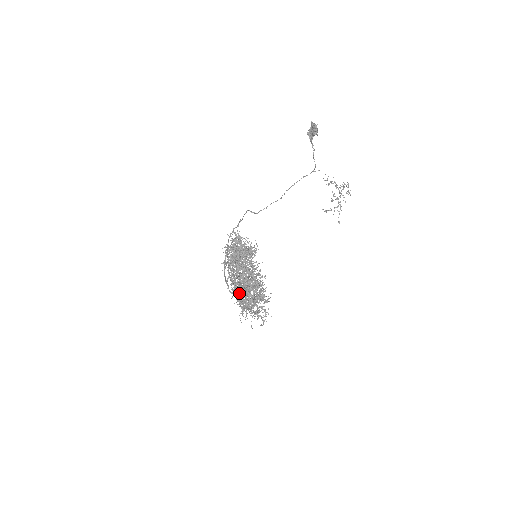
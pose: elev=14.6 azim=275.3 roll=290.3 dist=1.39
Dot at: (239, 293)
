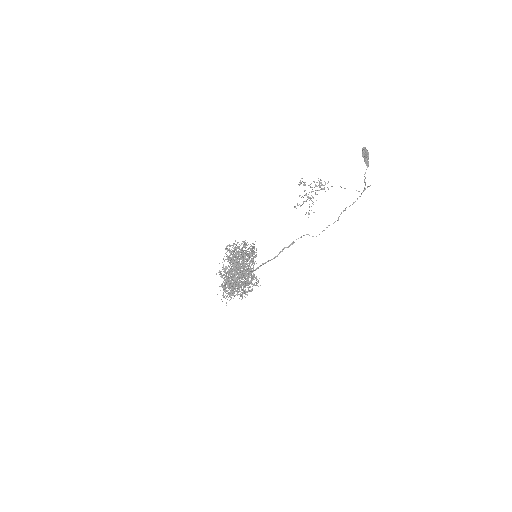
Dot at: occluded
